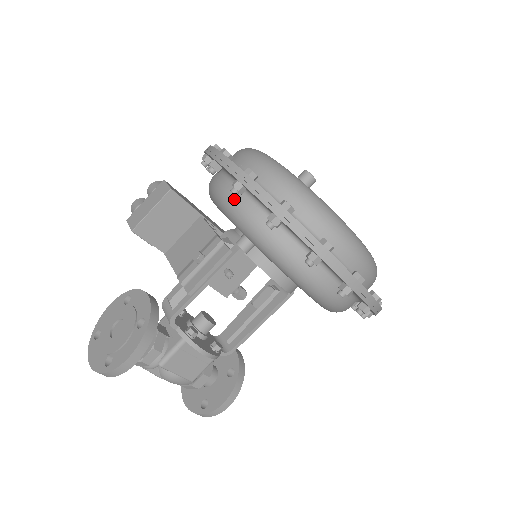
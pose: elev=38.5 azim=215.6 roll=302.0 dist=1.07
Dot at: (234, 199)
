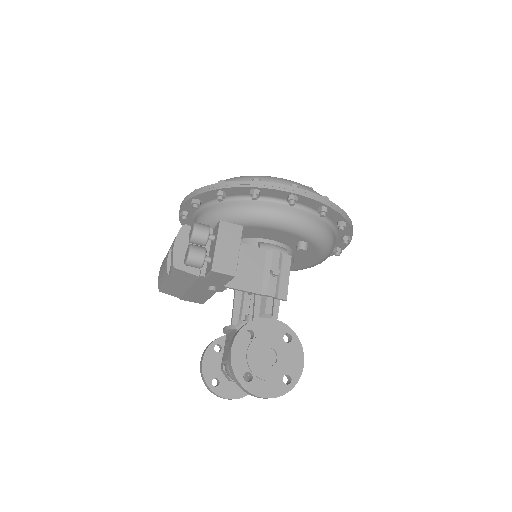
Dot at: (309, 219)
